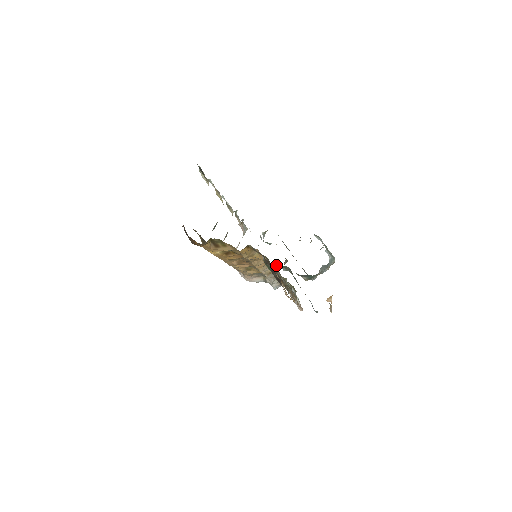
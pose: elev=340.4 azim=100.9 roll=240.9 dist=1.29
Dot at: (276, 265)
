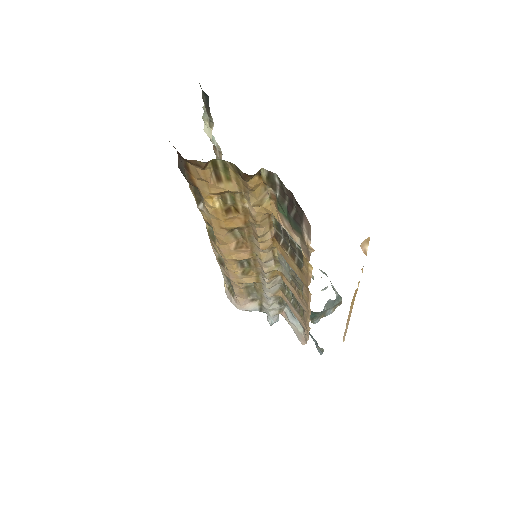
Dot at: occluded
